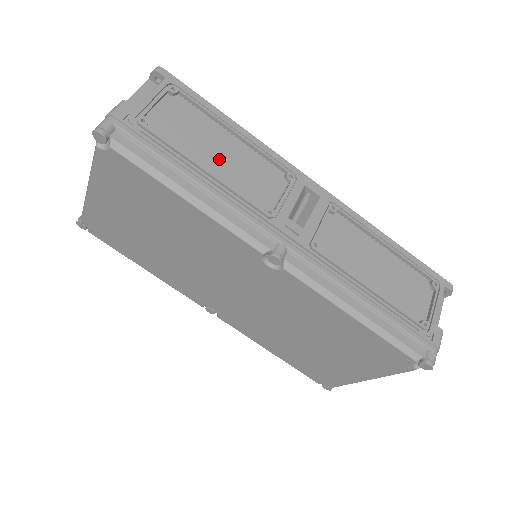
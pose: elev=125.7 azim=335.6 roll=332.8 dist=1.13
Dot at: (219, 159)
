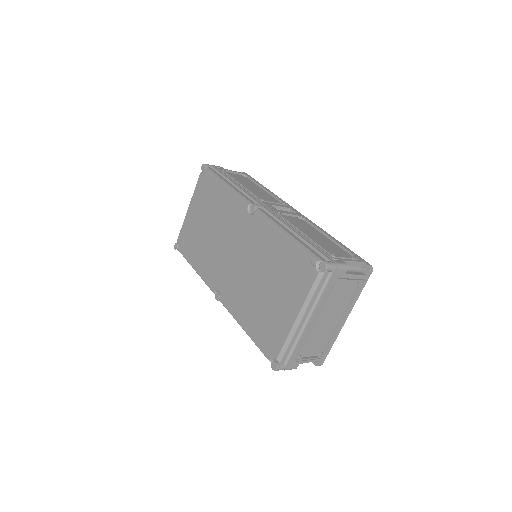
Dot at: (250, 187)
